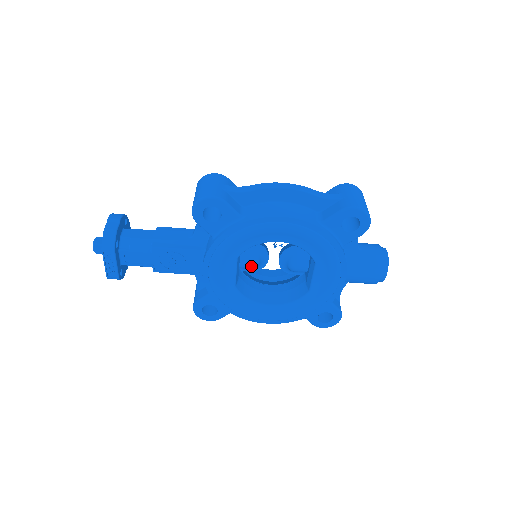
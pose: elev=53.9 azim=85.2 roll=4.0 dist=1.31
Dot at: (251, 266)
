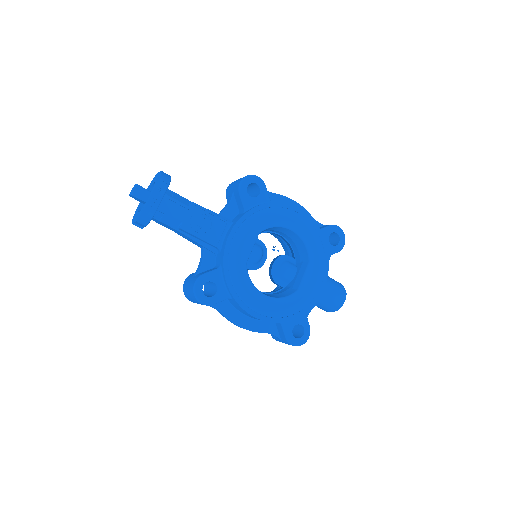
Dot at: (257, 256)
